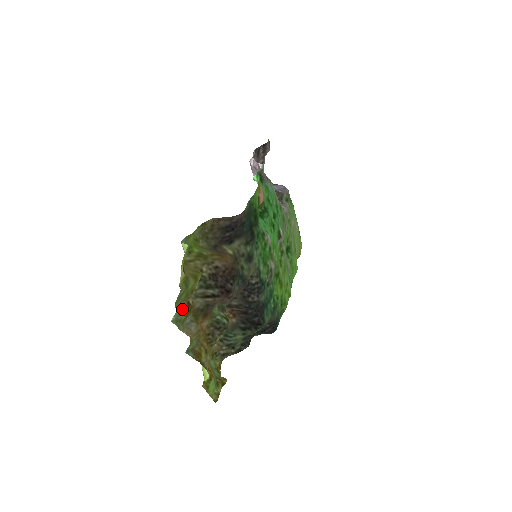
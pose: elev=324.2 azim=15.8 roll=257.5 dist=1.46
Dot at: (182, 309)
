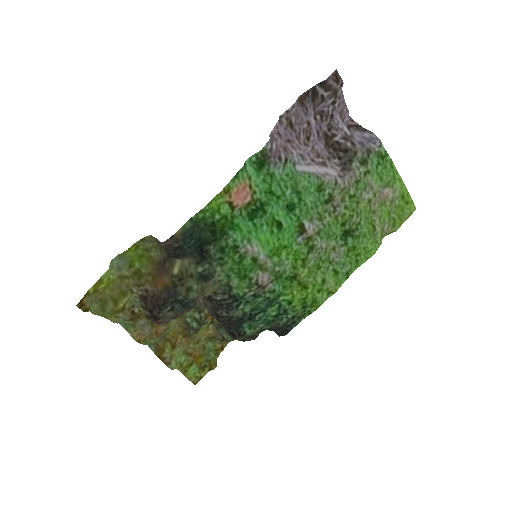
Dot at: (124, 317)
